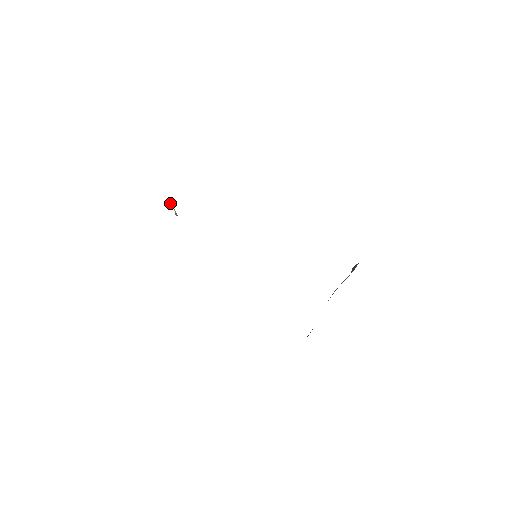
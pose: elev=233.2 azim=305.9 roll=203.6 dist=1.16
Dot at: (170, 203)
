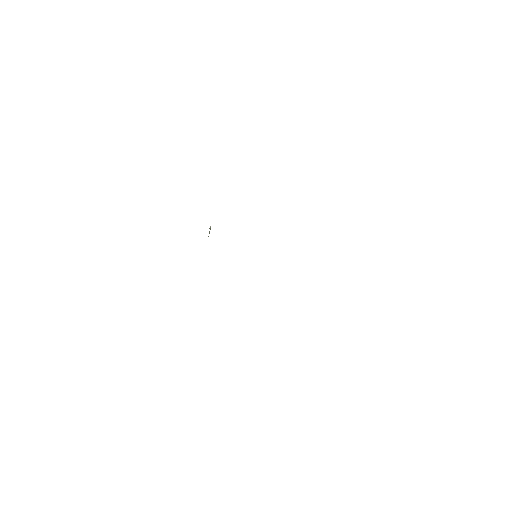
Dot at: occluded
